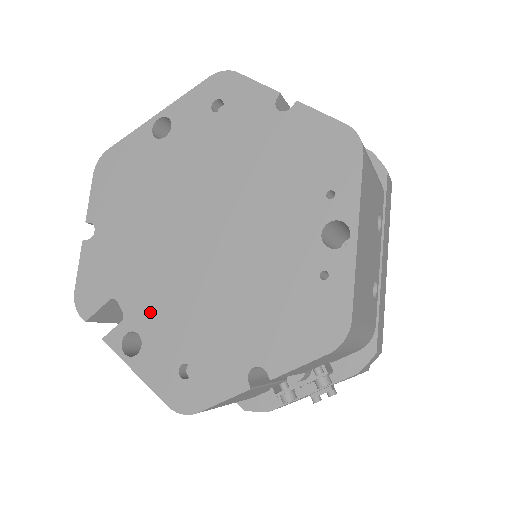
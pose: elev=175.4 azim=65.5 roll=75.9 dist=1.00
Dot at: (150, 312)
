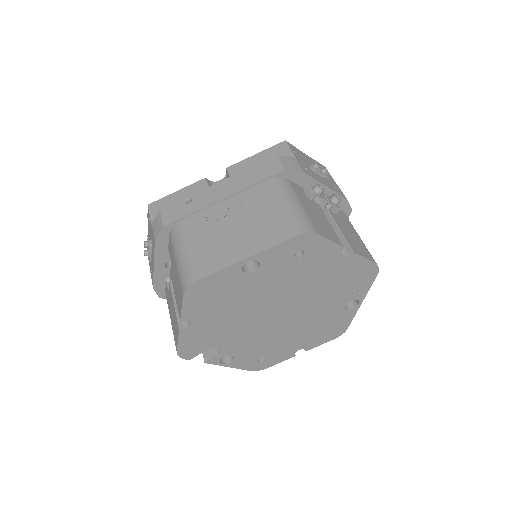
Dot at: (240, 347)
